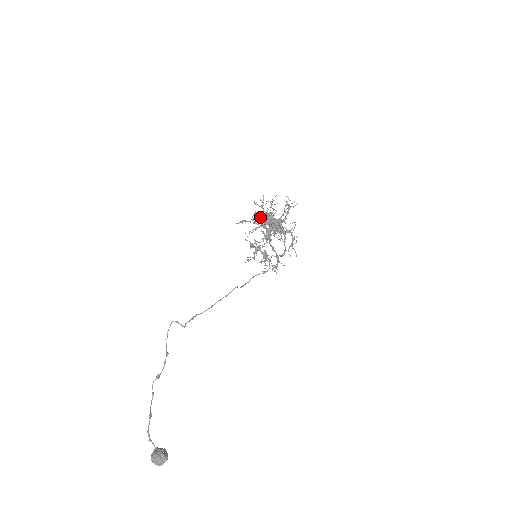
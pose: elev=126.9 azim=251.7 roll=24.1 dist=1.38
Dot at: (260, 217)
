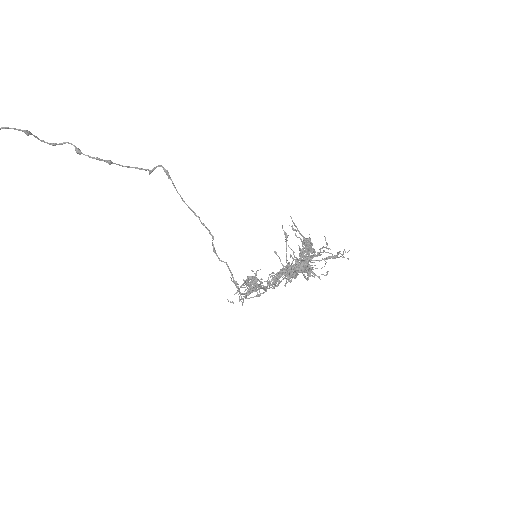
Dot at: occluded
